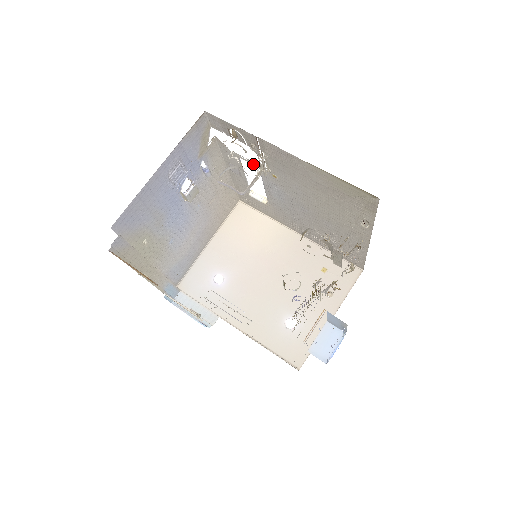
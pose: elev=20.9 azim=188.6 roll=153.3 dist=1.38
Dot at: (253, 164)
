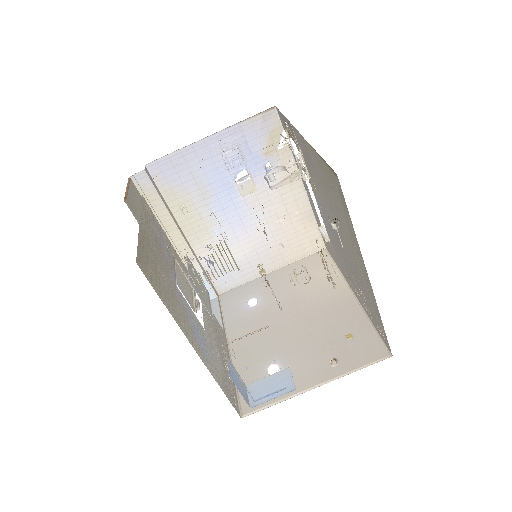
Dot at: occluded
